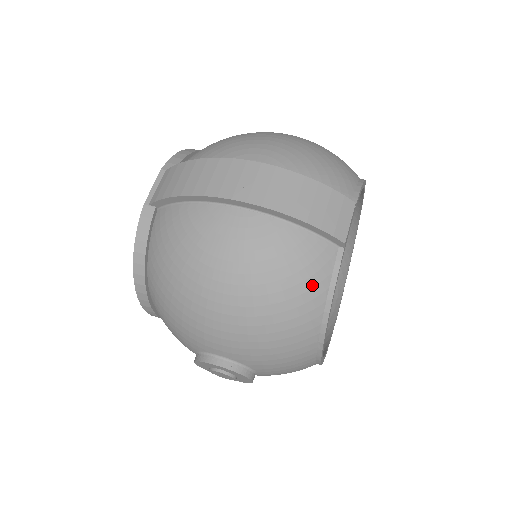
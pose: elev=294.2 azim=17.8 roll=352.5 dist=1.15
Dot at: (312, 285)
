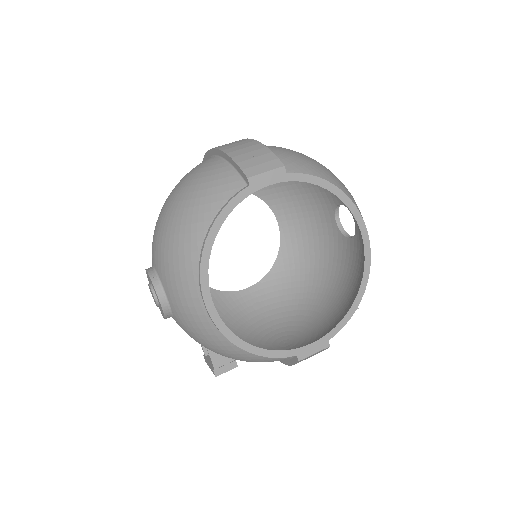
Dot at: (210, 201)
